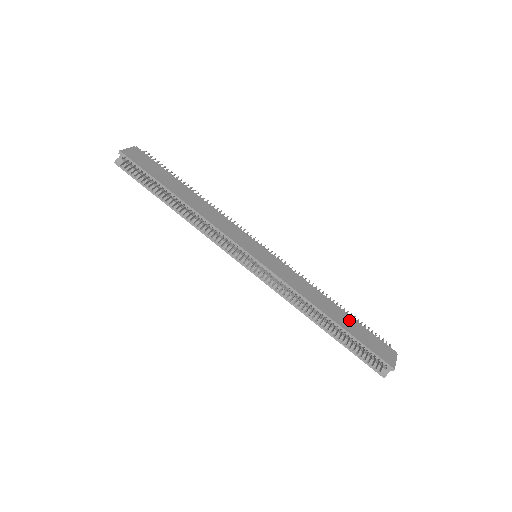
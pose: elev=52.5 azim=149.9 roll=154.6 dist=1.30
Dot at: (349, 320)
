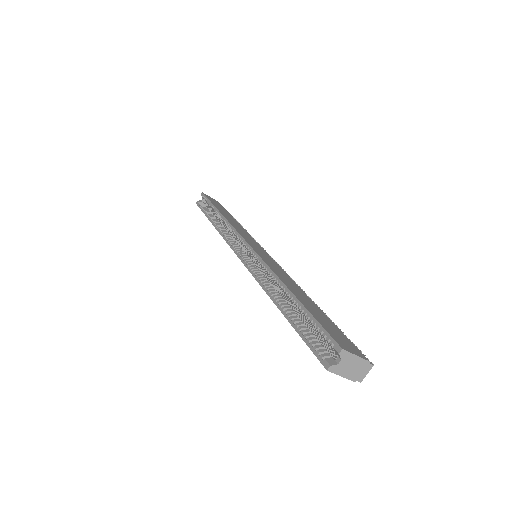
Dot at: (318, 310)
